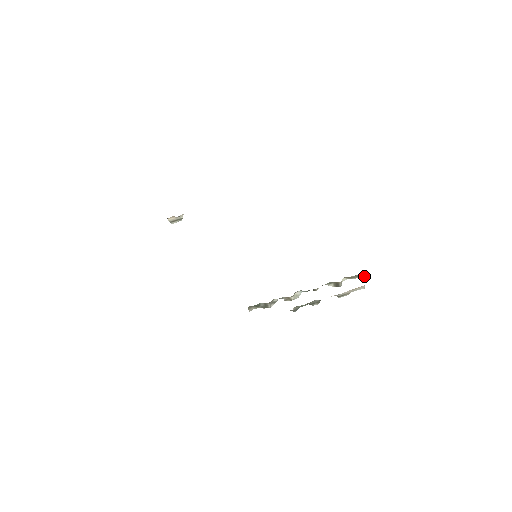
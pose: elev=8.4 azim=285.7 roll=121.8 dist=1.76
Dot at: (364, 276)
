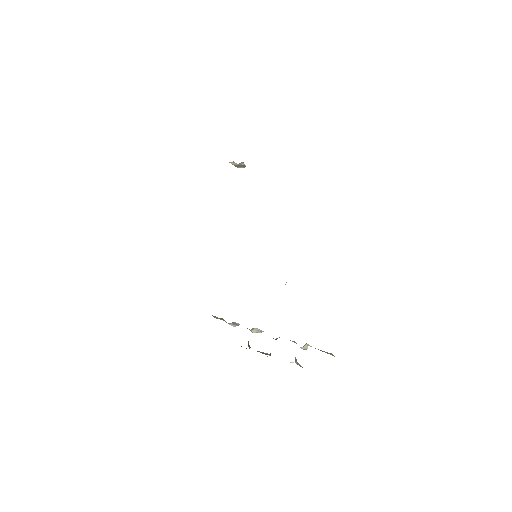
Dot at: occluded
